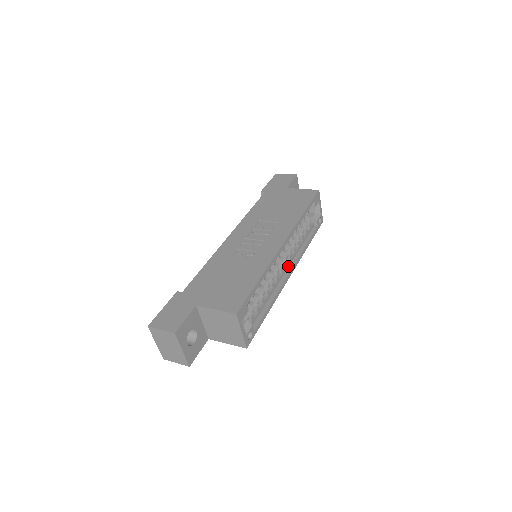
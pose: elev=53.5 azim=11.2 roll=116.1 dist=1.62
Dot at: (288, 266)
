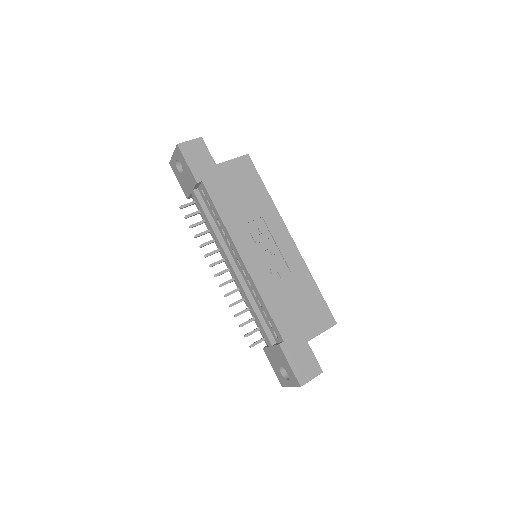
Dot at: occluded
